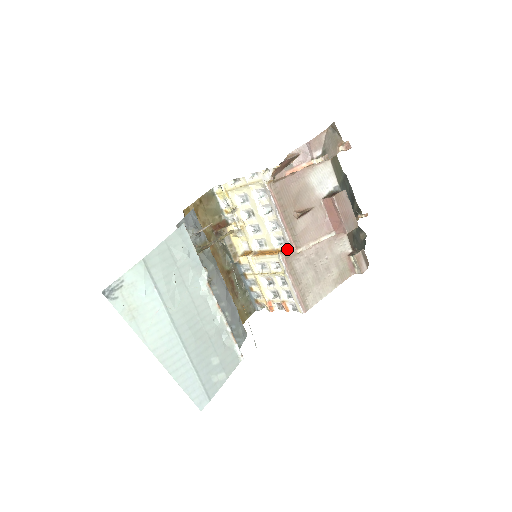
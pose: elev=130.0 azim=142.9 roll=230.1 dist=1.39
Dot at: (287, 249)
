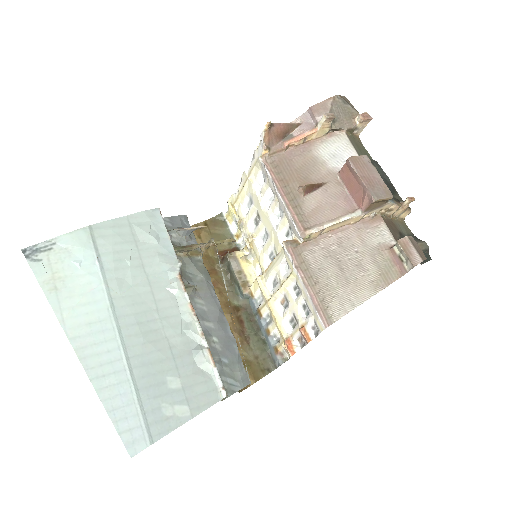
Dot at: (295, 239)
